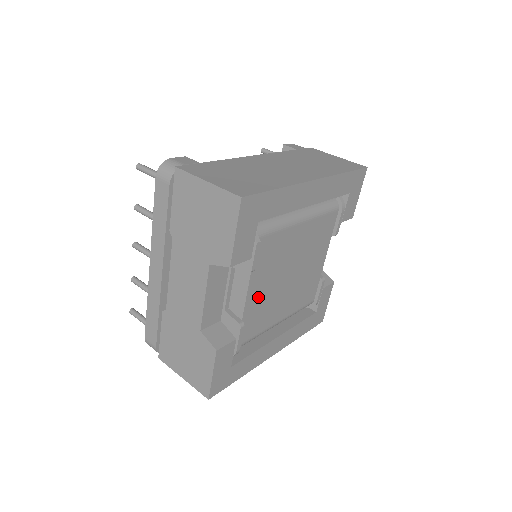
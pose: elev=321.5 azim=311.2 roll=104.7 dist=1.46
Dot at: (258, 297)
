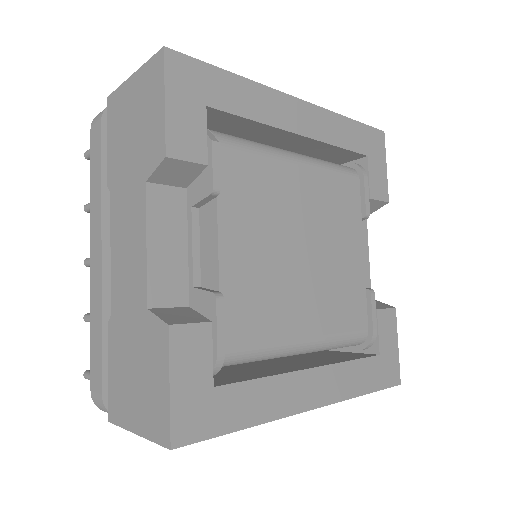
Dot at: (245, 260)
